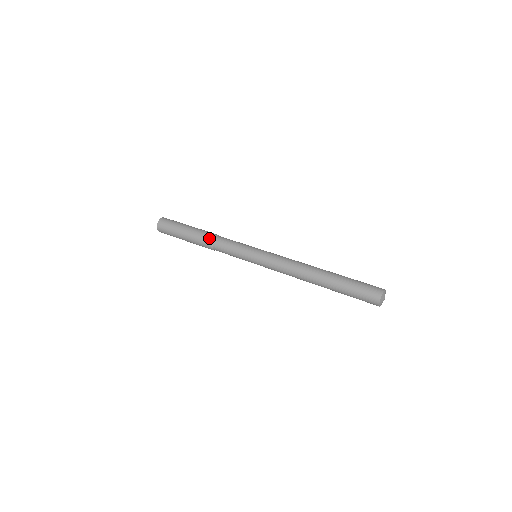
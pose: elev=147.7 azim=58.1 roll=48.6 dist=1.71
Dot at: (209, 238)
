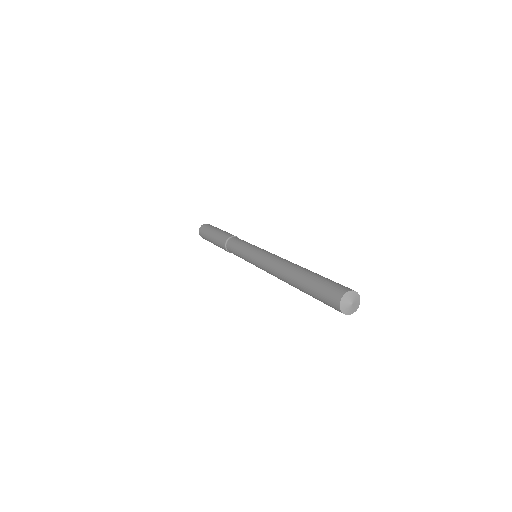
Dot at: (223, 241)
